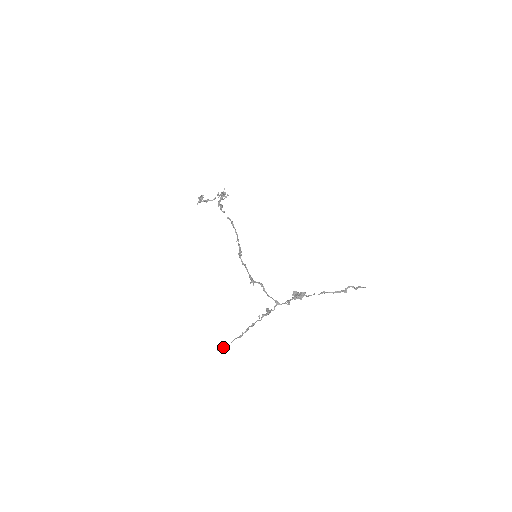
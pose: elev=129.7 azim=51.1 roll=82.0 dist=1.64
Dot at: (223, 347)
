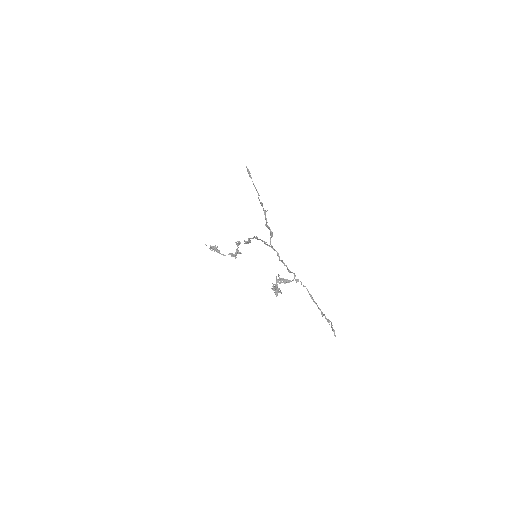
Dot at: (250, 173)
